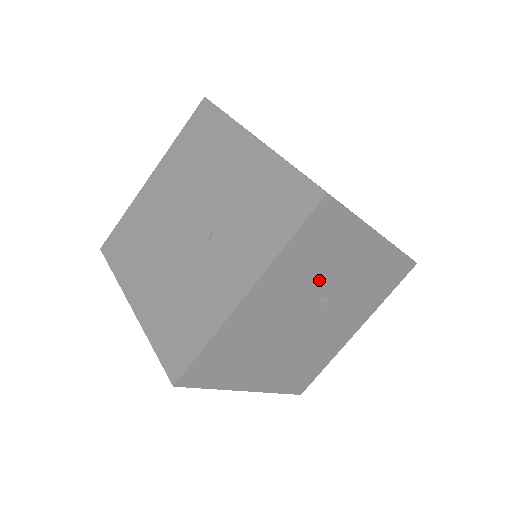
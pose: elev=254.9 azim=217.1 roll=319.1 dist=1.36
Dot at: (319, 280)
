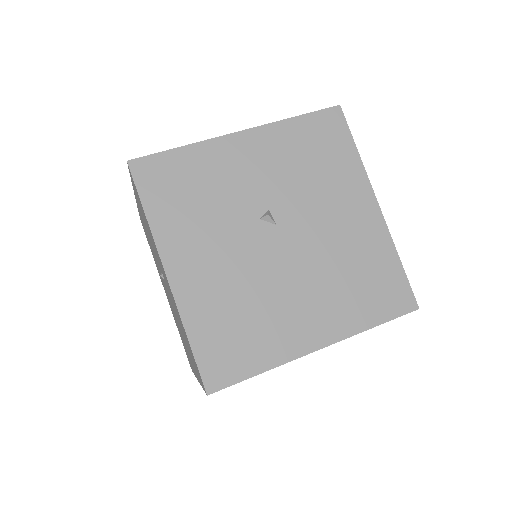
Dot at: (231, 209)
